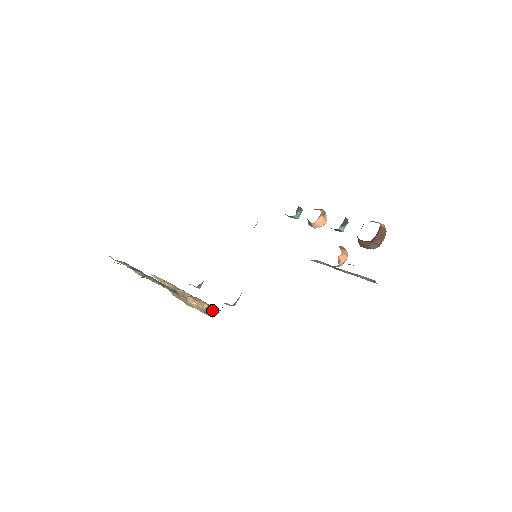
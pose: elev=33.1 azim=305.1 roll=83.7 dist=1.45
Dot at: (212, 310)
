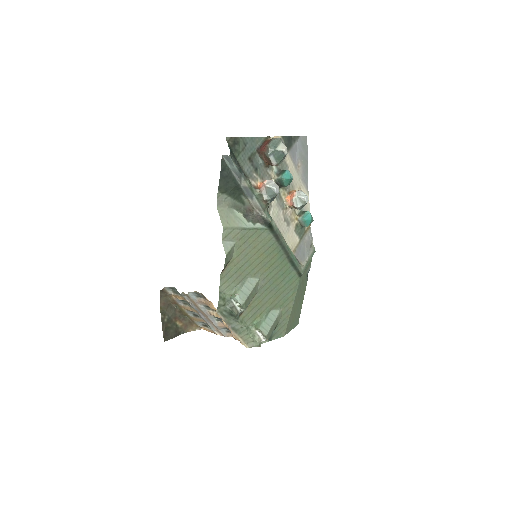
Dot at: occluded
